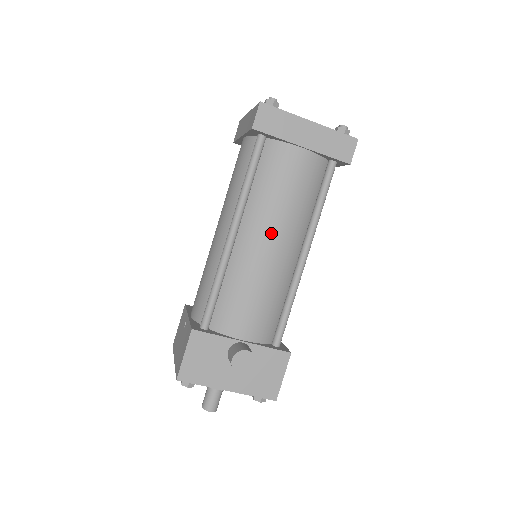
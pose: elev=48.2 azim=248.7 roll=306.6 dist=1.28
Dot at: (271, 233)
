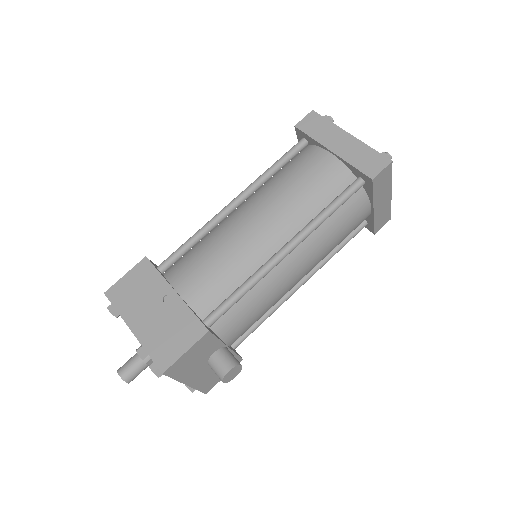
Dot at: (308, 265)
